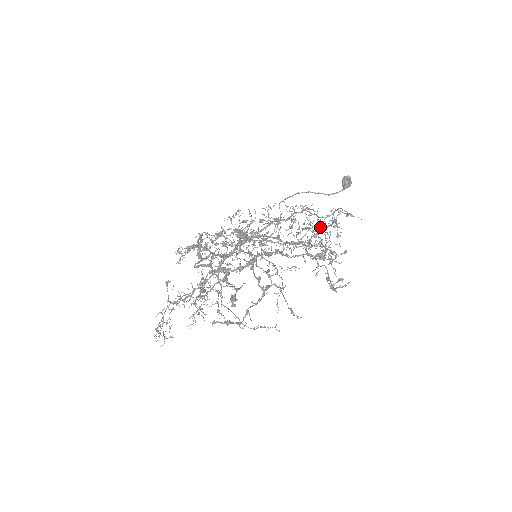
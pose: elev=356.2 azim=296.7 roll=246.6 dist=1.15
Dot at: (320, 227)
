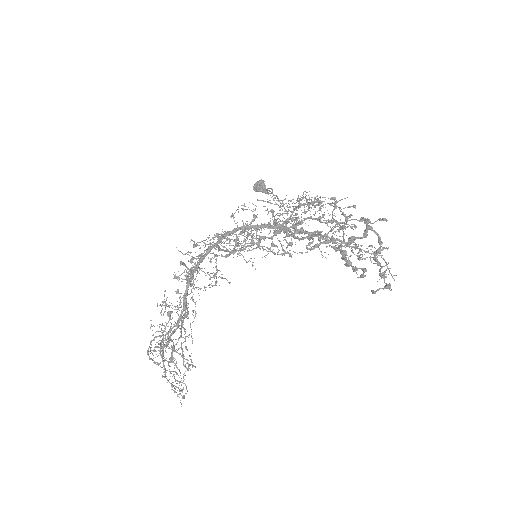
Dot at: (257, 229)
